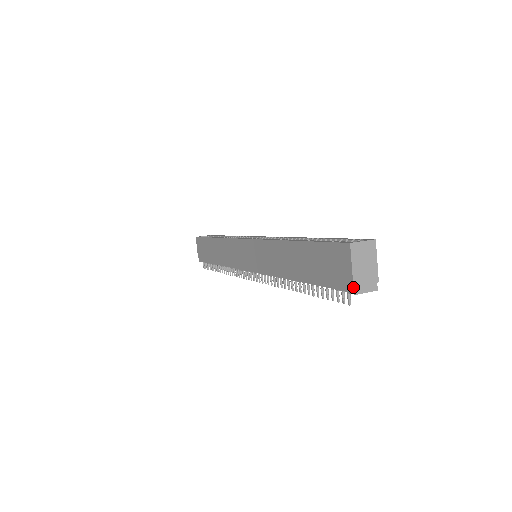
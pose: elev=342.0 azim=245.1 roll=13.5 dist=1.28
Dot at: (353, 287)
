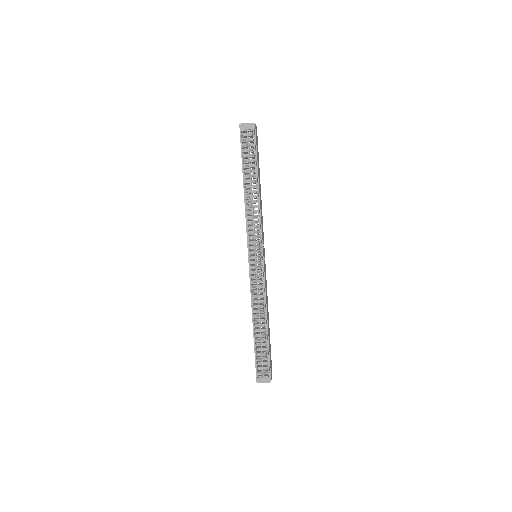
Dot at: (240, 126)
